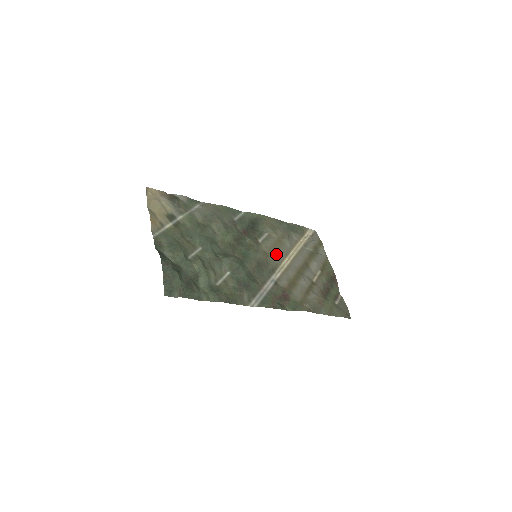
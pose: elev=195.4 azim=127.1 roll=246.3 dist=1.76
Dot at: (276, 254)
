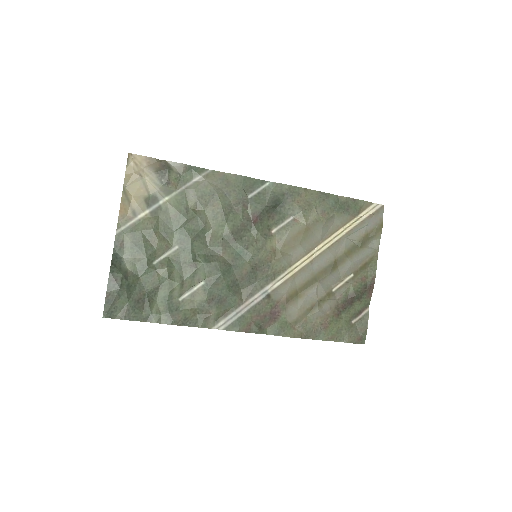
Dot at: (290, 251)
